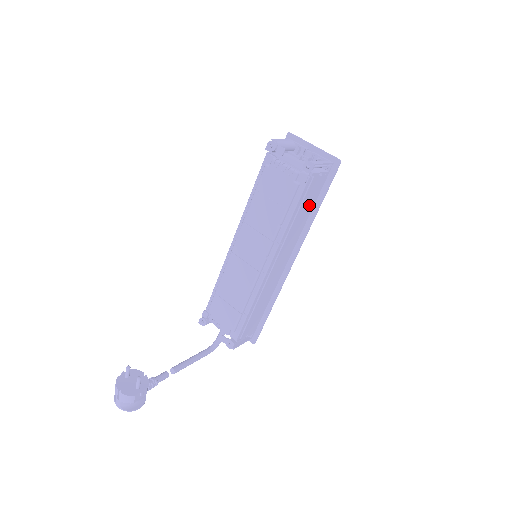
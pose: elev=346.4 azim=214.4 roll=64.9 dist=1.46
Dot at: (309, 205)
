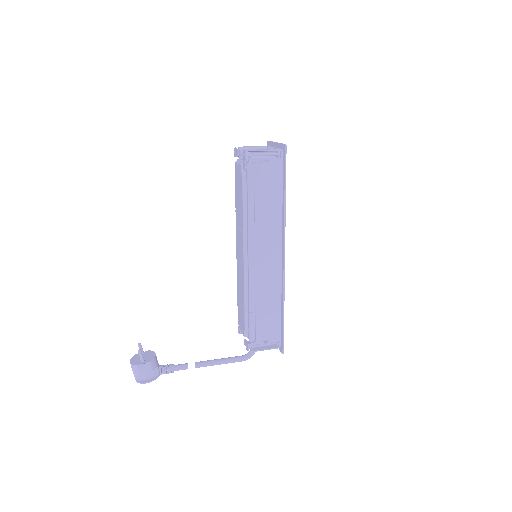
Dot at: (273, 194)
